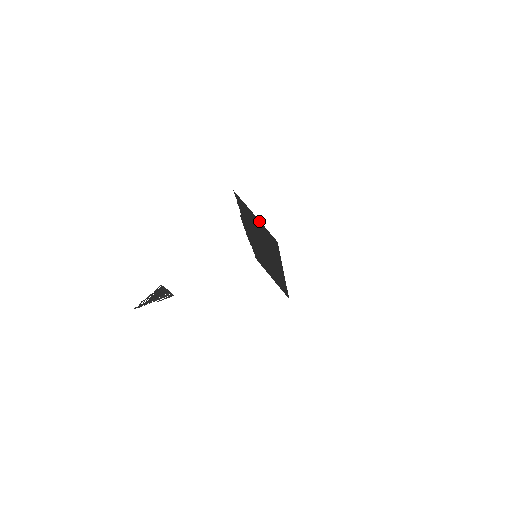
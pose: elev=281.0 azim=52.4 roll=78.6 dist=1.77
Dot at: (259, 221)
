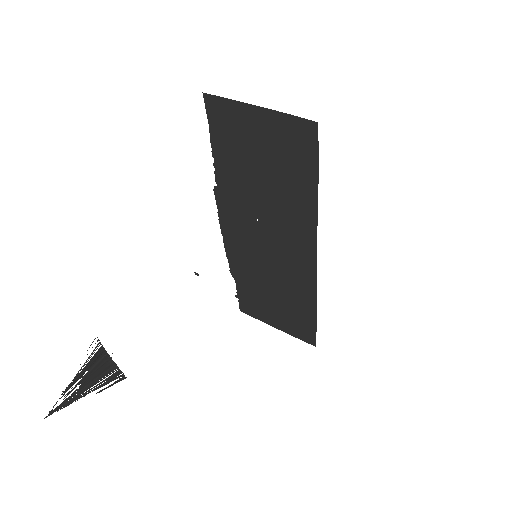
Dot at: (268, 113)
